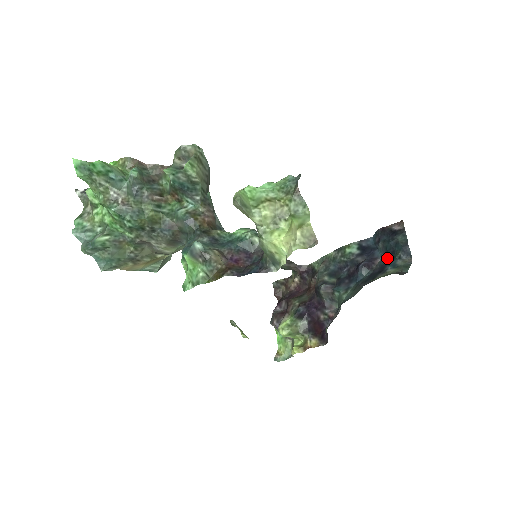
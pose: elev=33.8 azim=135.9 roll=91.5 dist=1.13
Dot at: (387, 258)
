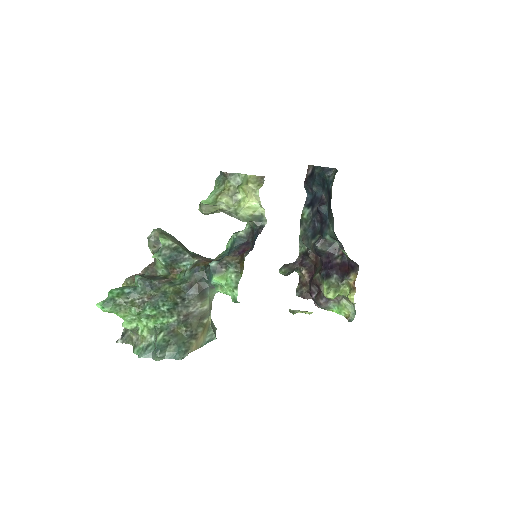
Dot at: (325, 187)
